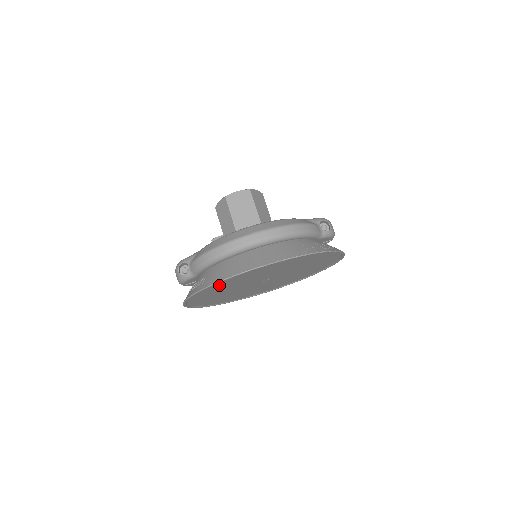
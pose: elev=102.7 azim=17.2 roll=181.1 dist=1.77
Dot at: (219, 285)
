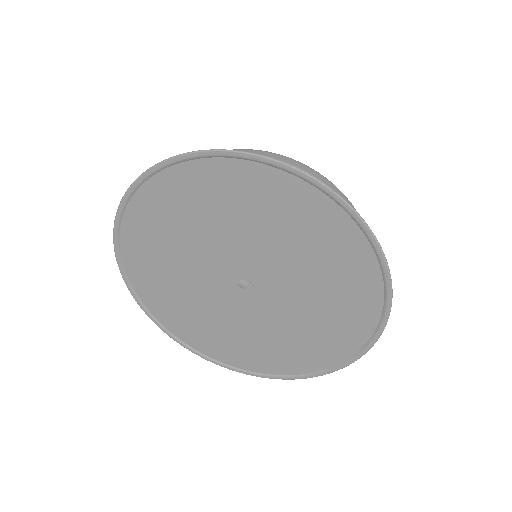
Dot at: (197, 180)
